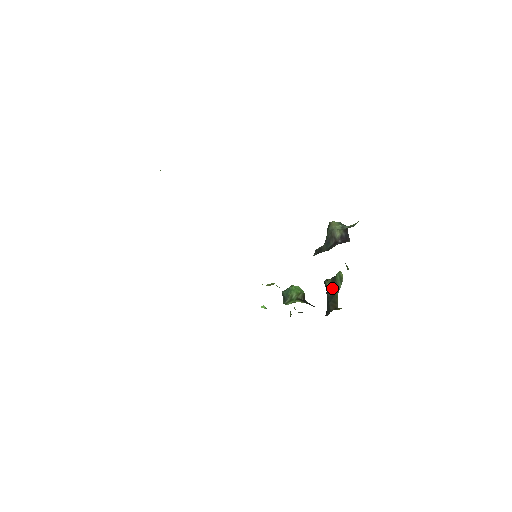
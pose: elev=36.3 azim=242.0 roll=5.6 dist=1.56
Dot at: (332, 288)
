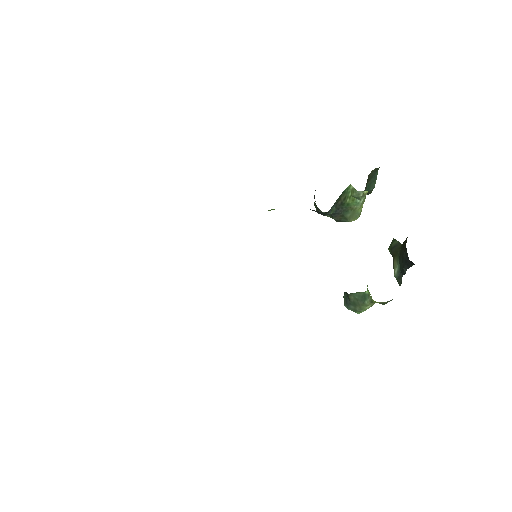
Dot at: (396, 256)
